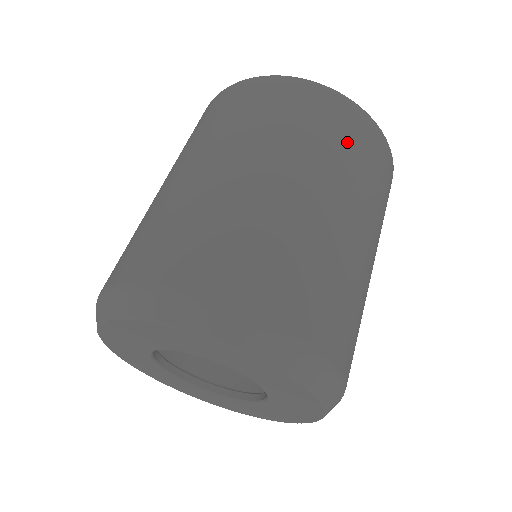
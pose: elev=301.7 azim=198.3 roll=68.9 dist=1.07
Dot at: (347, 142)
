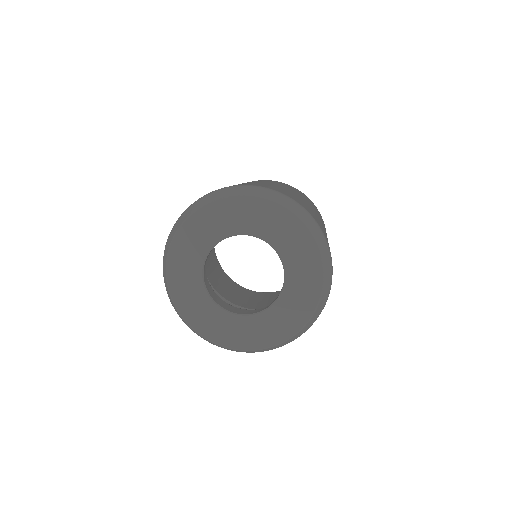
Dot at: occluded
